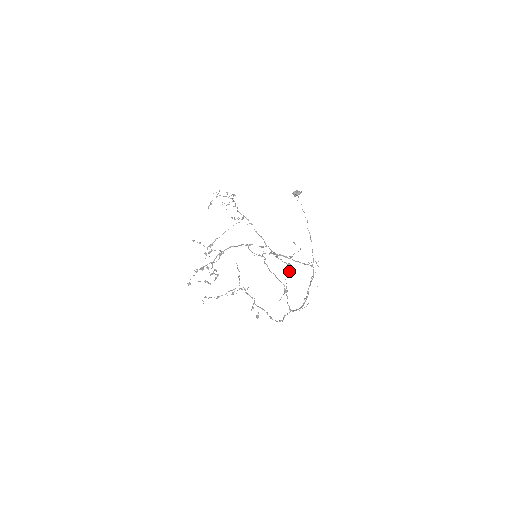
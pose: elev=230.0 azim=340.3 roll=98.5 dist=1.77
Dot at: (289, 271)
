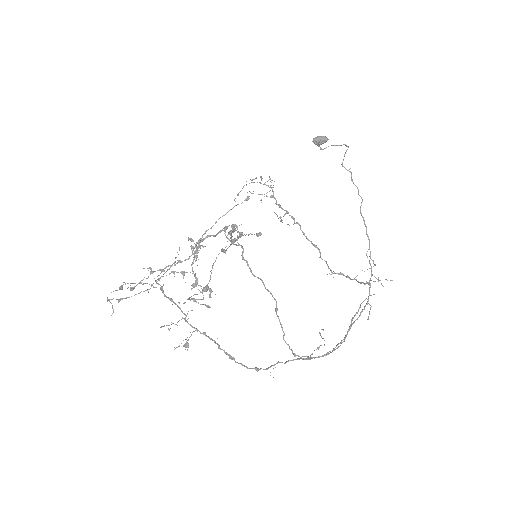
Dot at: (222, 250)
